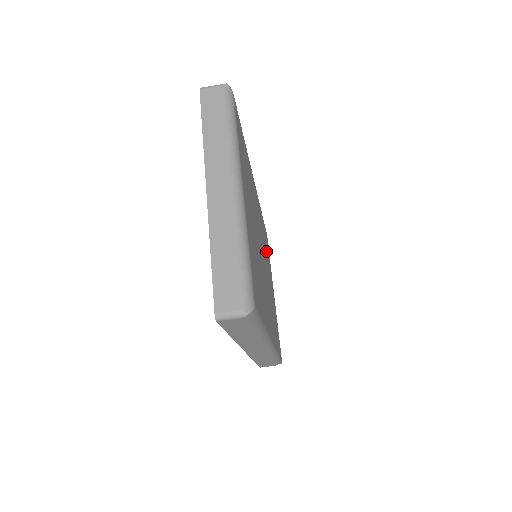
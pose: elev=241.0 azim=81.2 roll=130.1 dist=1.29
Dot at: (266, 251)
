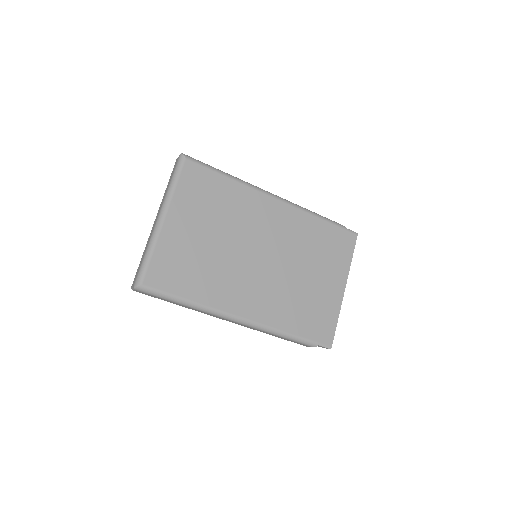
Dot at: (314, 251)
